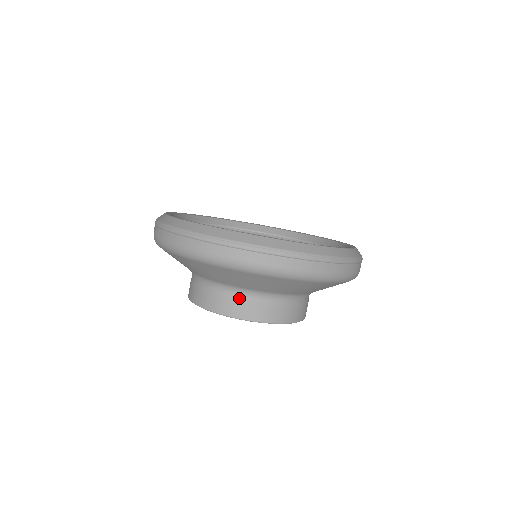
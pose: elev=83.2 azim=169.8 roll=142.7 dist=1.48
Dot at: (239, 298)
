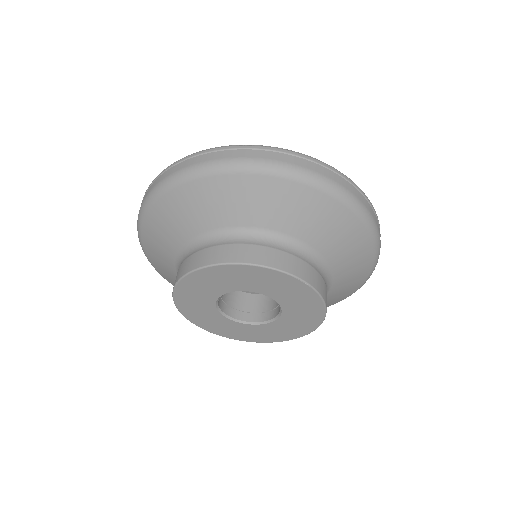
Dot at: (279, 248)
